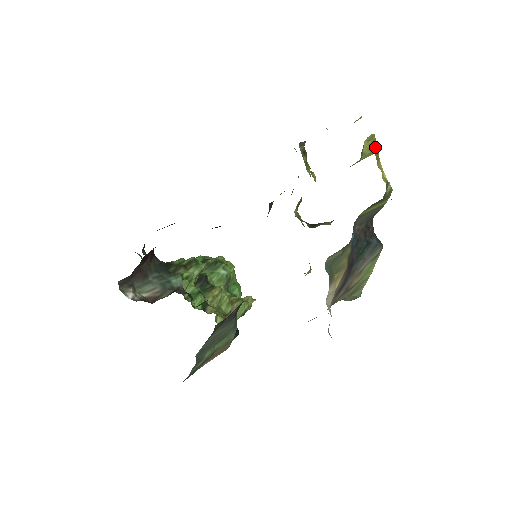
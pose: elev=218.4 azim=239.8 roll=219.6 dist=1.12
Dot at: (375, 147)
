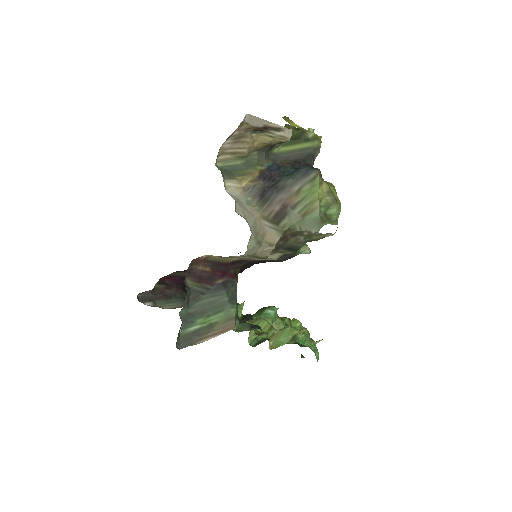
Dot at: occluded
